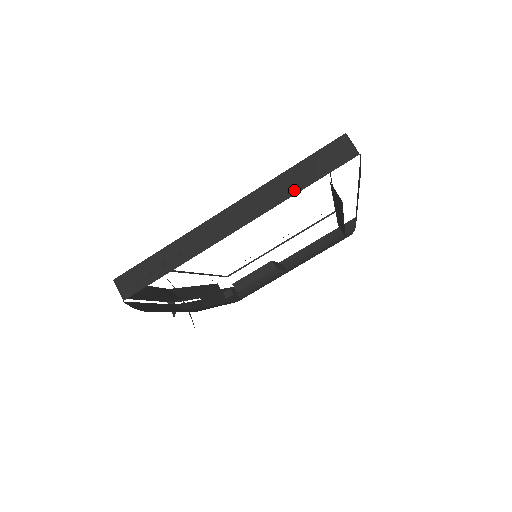
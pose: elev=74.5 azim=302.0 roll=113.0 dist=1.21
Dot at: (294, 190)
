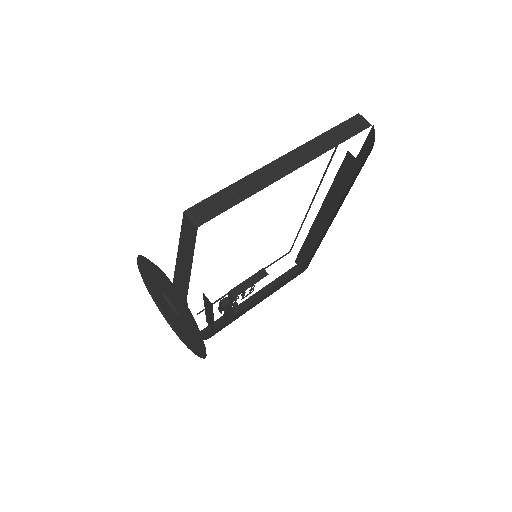
Dot at: (333, 144)
